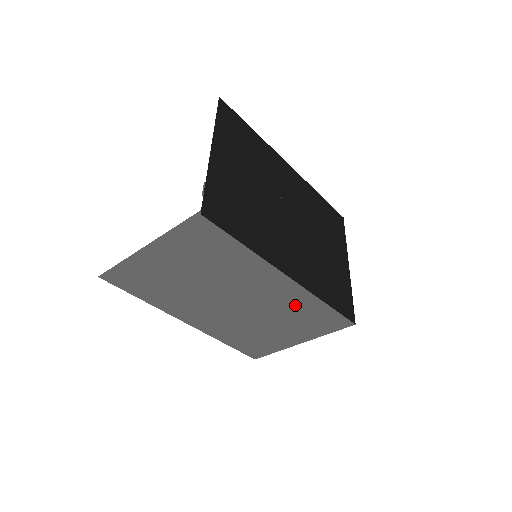
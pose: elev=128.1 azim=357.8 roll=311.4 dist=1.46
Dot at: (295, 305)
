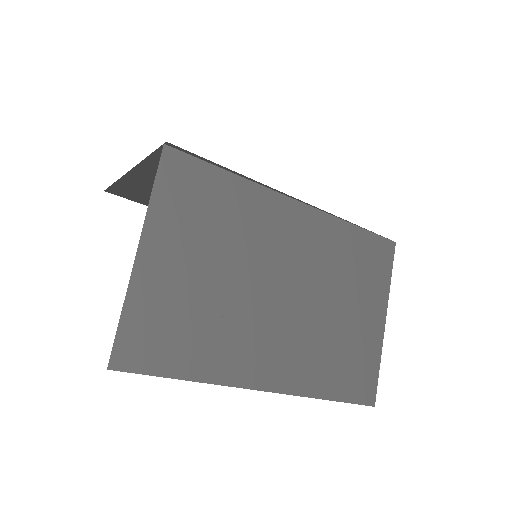
Dot at: (334, 250)
